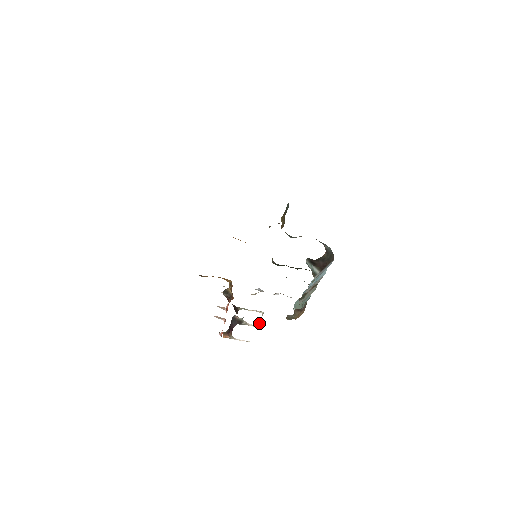
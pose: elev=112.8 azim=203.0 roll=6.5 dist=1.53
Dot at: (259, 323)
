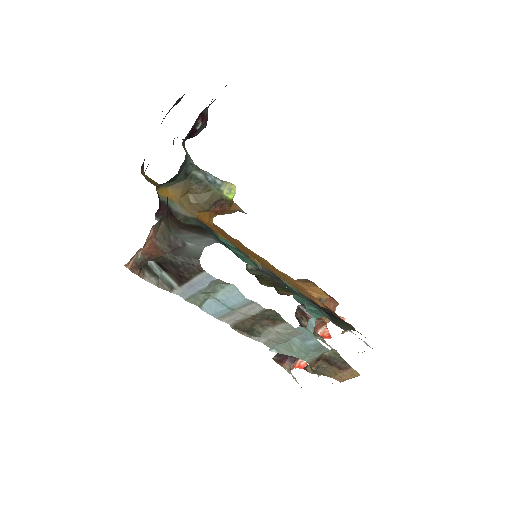
Dot at: occluded
